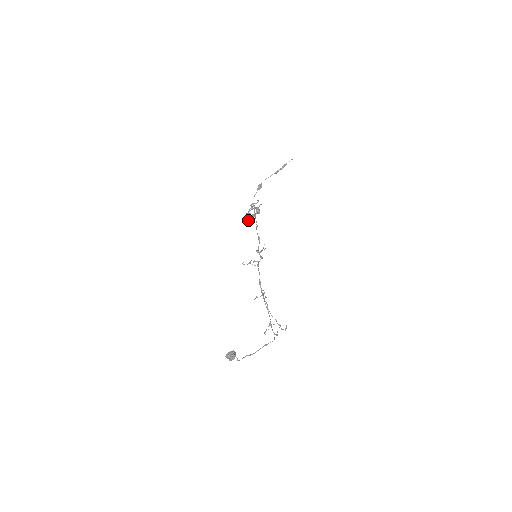
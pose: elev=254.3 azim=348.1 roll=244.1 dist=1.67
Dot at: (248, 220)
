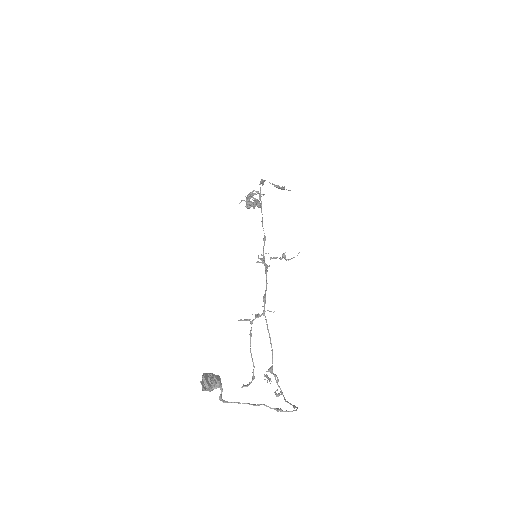
Dot at: (252, 204)
